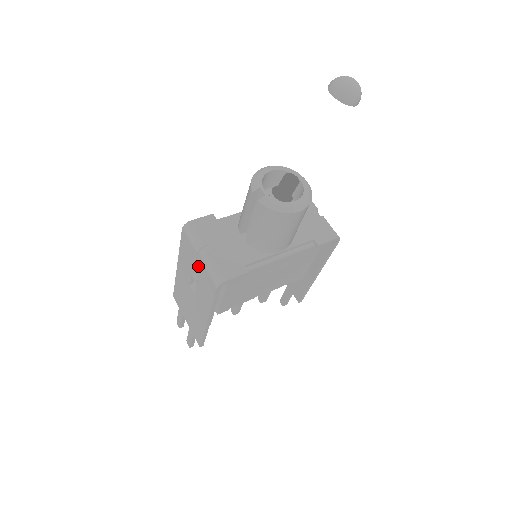
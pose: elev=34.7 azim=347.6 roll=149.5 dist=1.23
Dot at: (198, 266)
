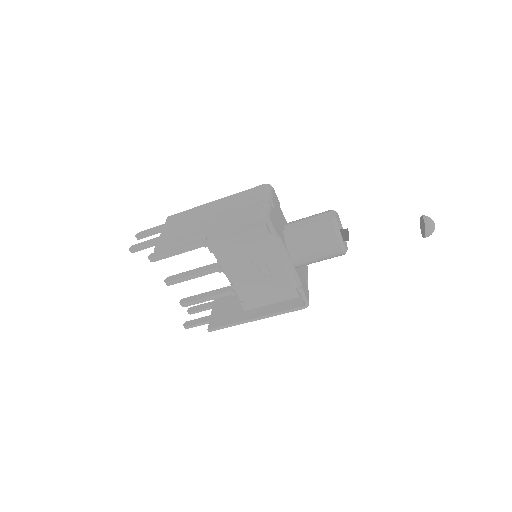
Dot at: (249, 205)
